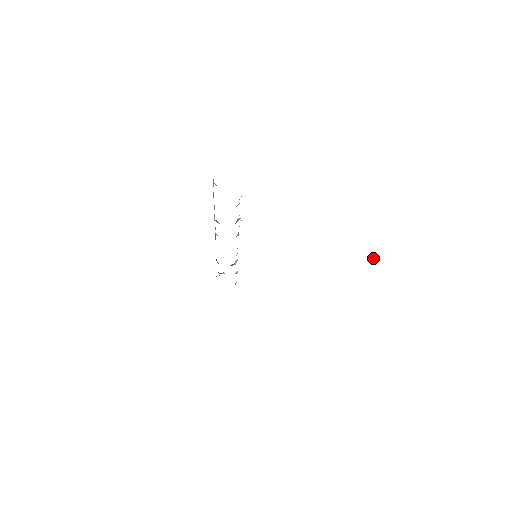
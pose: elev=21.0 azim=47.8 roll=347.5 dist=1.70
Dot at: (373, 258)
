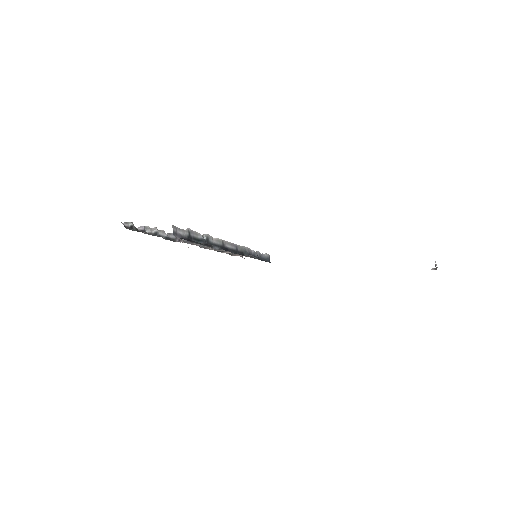
Dot at: (435, 268)
